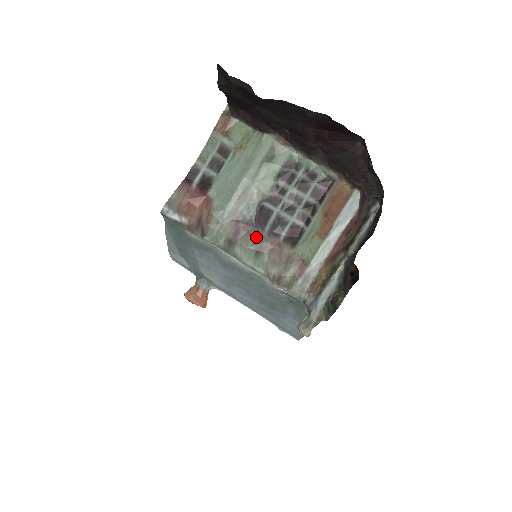
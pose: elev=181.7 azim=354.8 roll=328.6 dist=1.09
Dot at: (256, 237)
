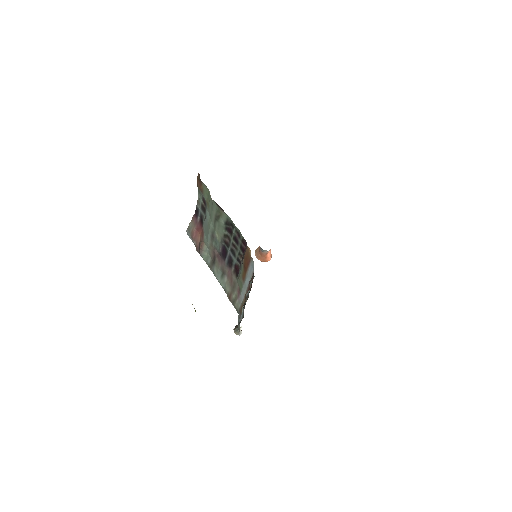
Dot at: (222, 264)
